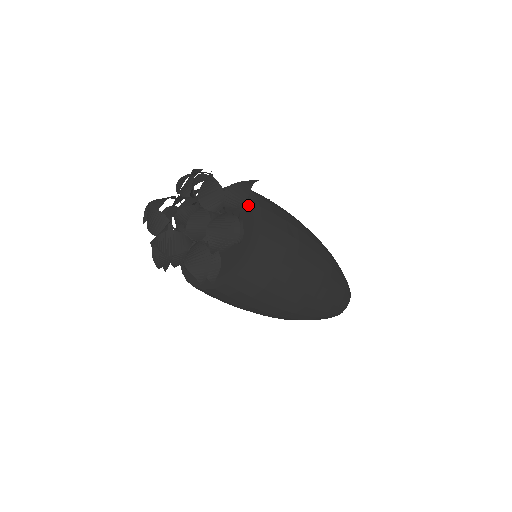
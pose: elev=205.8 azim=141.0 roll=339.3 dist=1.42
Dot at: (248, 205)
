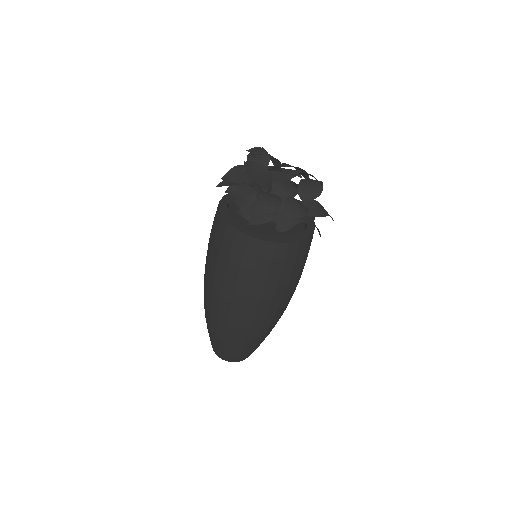
Dot at: (309, 222)
